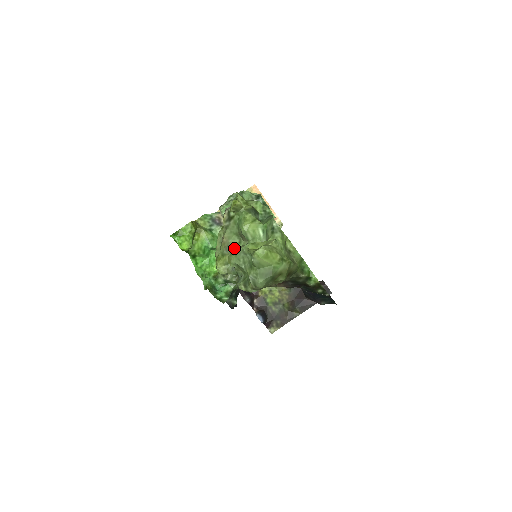
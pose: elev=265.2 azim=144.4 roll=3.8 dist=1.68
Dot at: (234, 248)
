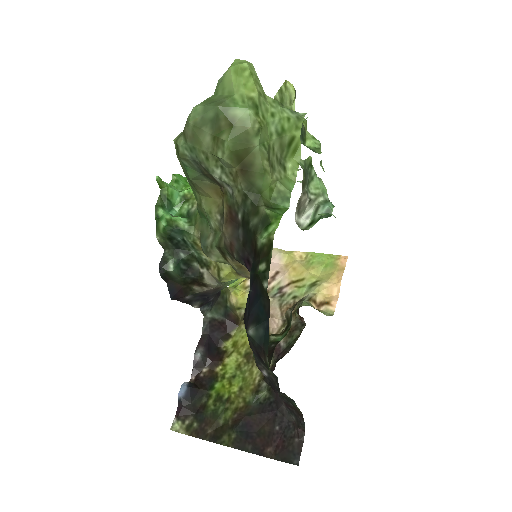
Dot at: occluded
